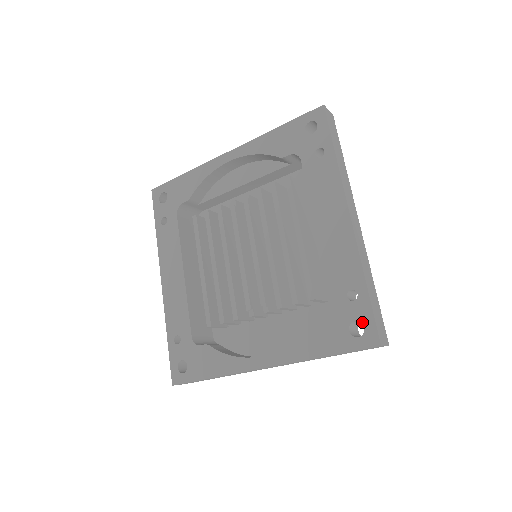
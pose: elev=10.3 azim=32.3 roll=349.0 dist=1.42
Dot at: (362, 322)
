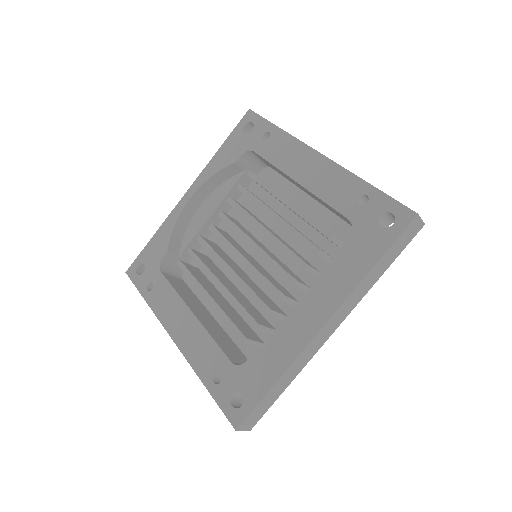
Dot at: (387, 211)
